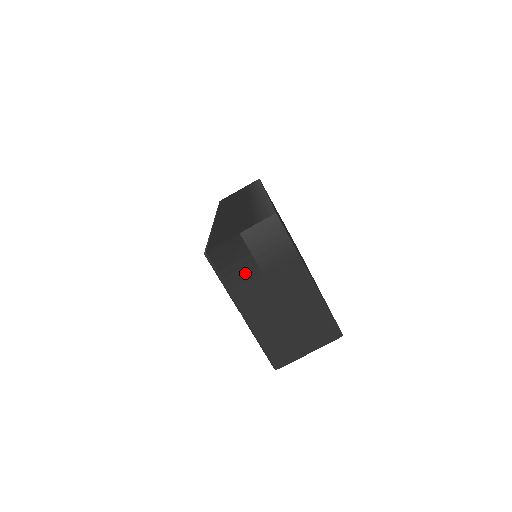
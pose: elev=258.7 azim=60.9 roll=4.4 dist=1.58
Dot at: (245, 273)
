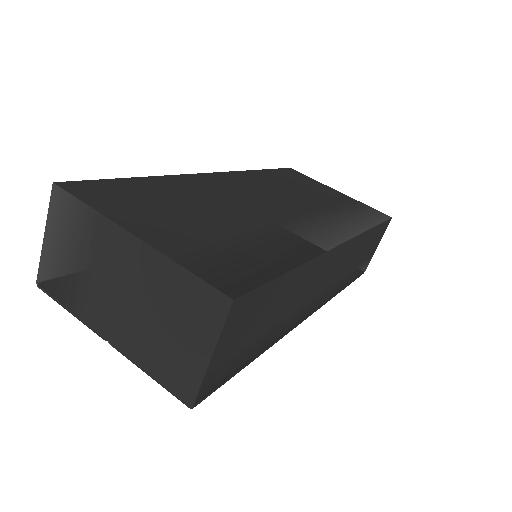
Dot at: (77, 283)
